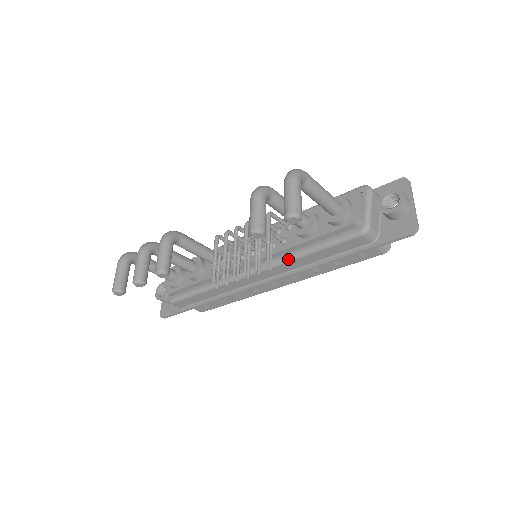
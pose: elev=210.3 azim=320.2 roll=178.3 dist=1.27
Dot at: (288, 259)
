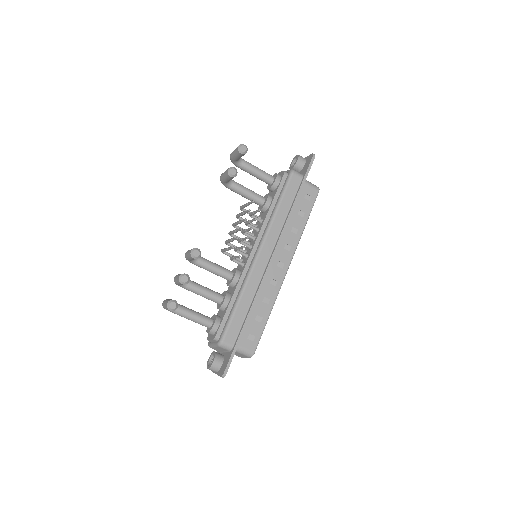
Dot at: (270, 222)
